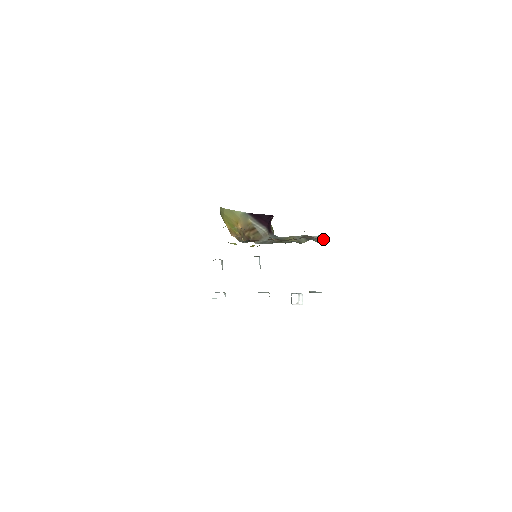
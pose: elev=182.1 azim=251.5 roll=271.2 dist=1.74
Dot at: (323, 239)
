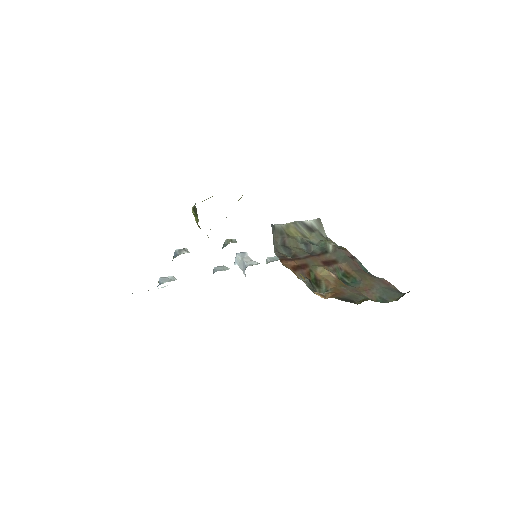
Dot at: (323, 228)
